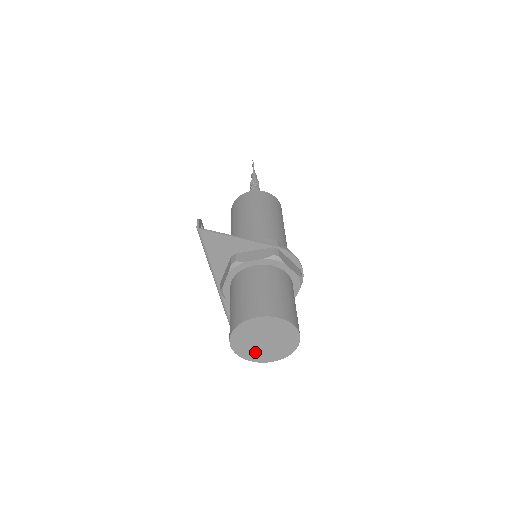
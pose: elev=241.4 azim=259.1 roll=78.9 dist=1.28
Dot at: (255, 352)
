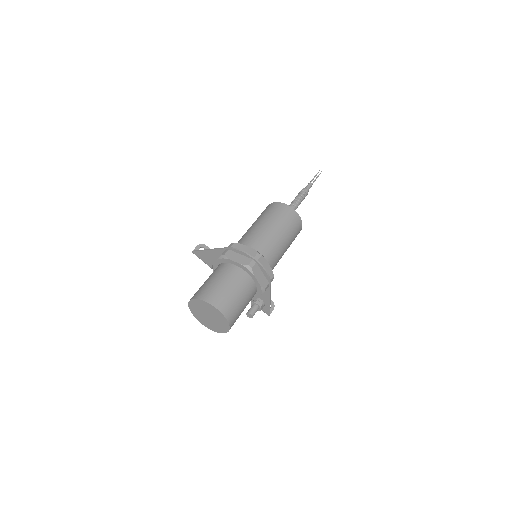
Dot at: (214, 326)
